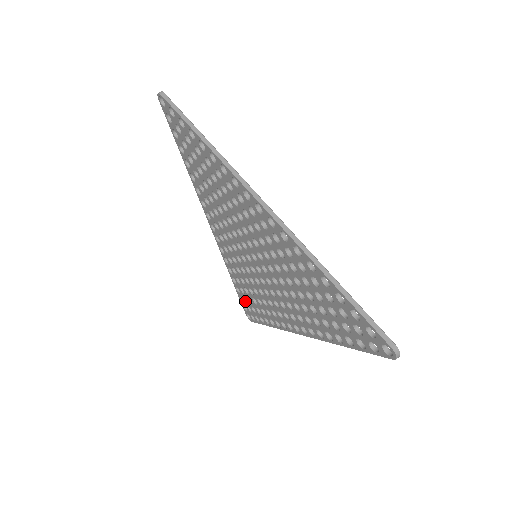
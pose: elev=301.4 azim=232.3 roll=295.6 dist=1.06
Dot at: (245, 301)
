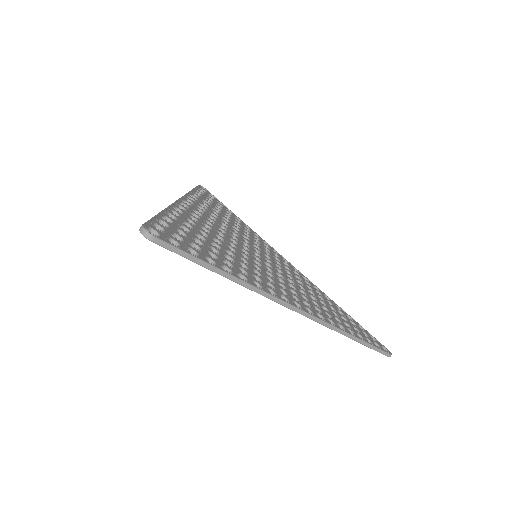
Dot at: occluded
